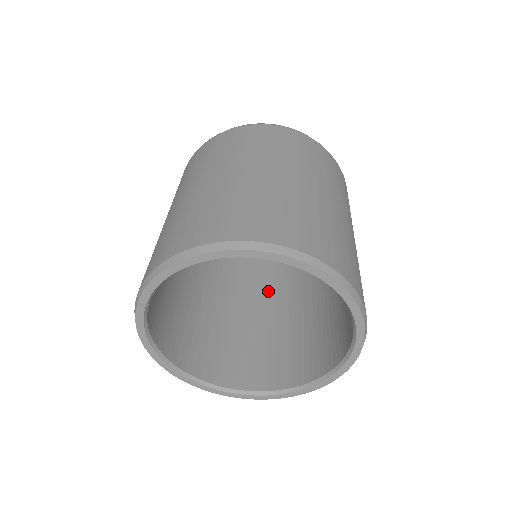
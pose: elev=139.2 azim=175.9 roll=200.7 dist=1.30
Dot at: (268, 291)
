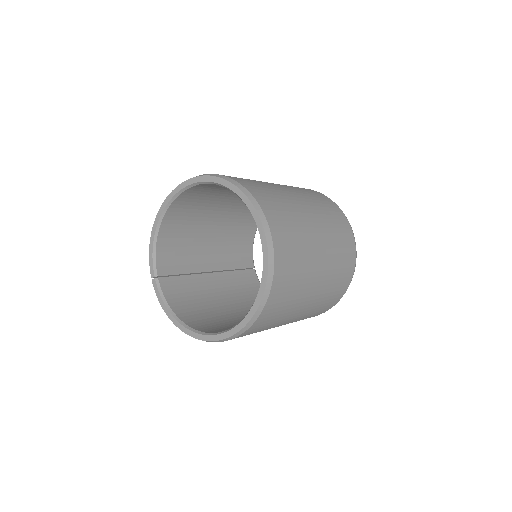
Dot at: occluded
